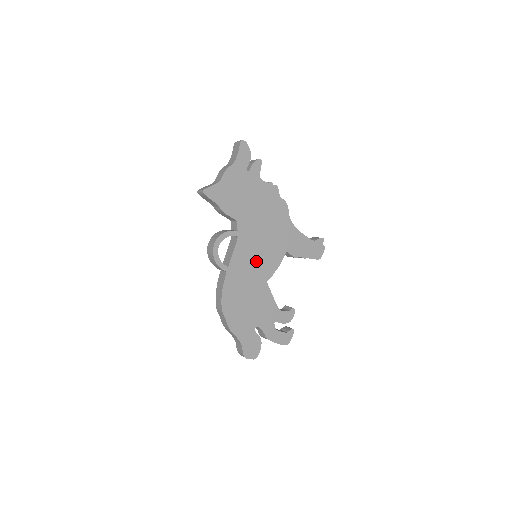
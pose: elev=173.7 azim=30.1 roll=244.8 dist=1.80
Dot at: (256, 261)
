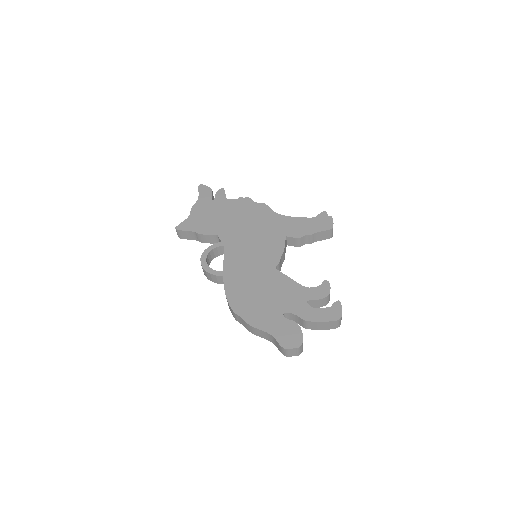
Dot at: (253, 256)
